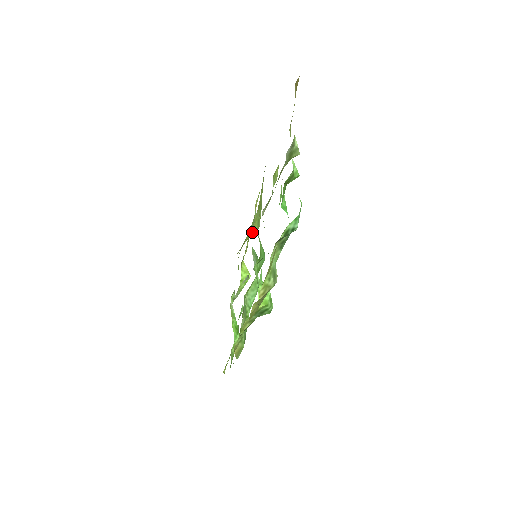
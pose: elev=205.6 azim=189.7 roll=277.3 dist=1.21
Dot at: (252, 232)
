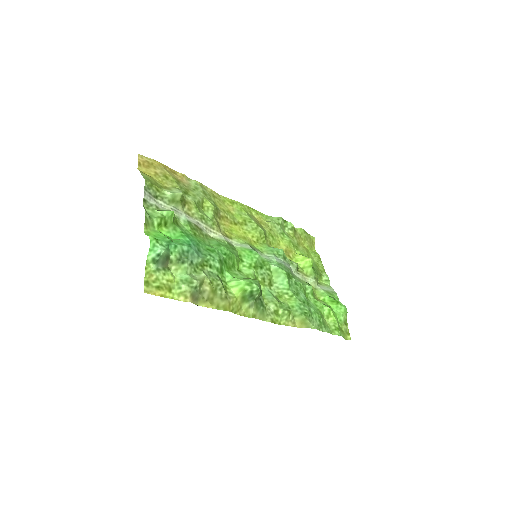
Dot at: (256, 240)
